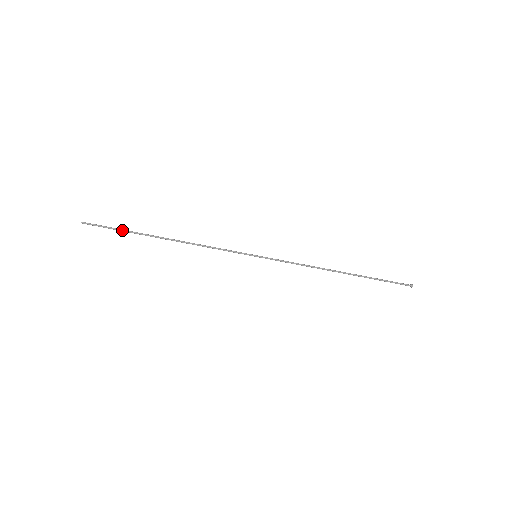
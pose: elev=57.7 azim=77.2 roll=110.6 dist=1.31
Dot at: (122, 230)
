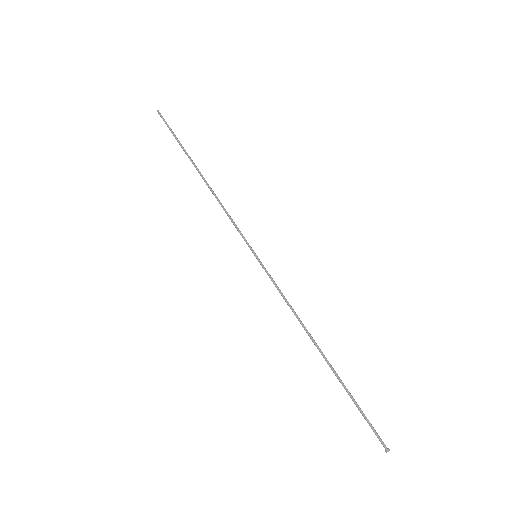
Dot at: (178, 140)
